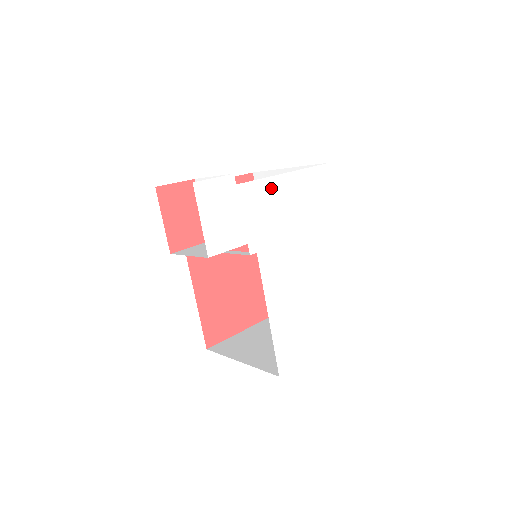
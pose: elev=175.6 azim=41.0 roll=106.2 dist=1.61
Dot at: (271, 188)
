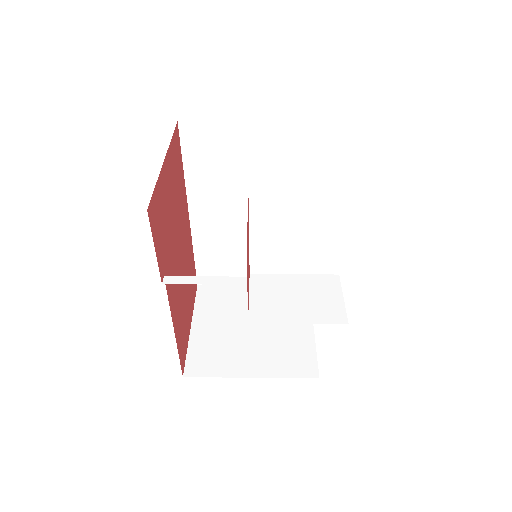
Dot at: occluded
